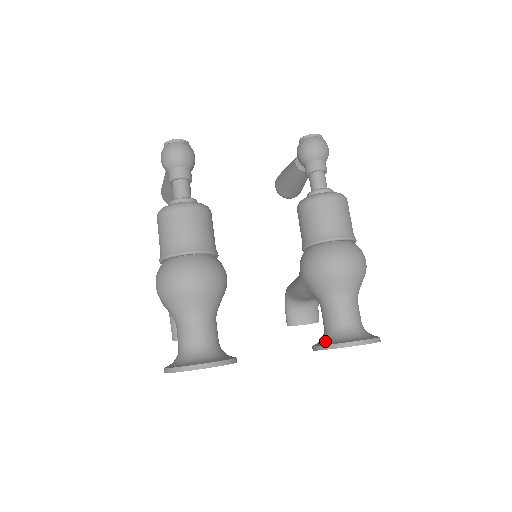
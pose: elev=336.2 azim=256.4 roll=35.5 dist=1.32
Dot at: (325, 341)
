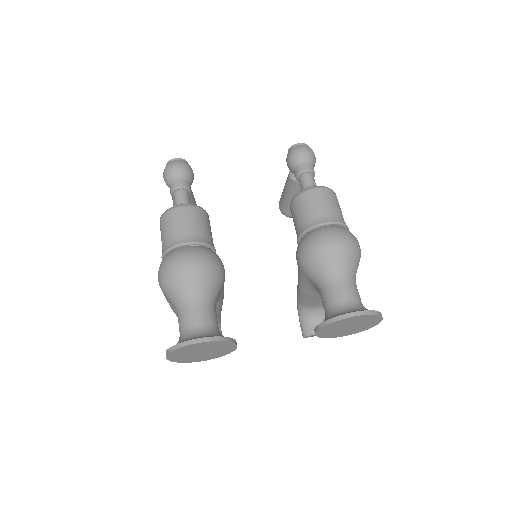
Dot at: (324, 320)
